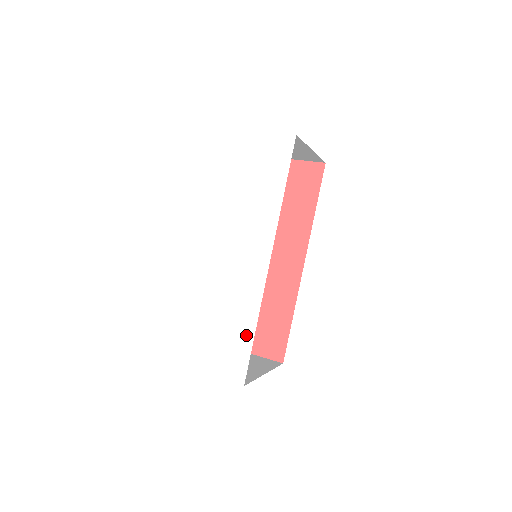
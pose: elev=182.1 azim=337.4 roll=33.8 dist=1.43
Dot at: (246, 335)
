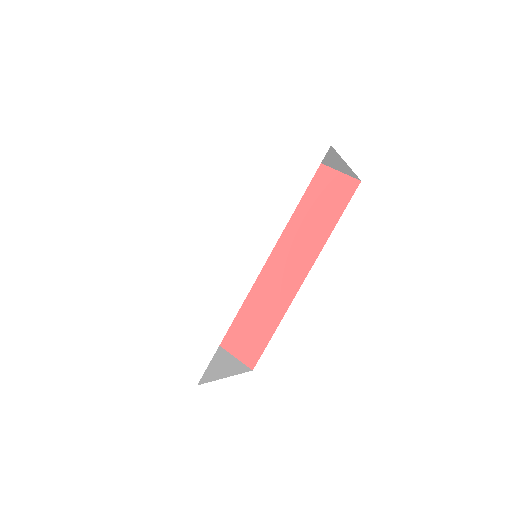
Dot at: (215, 335)
